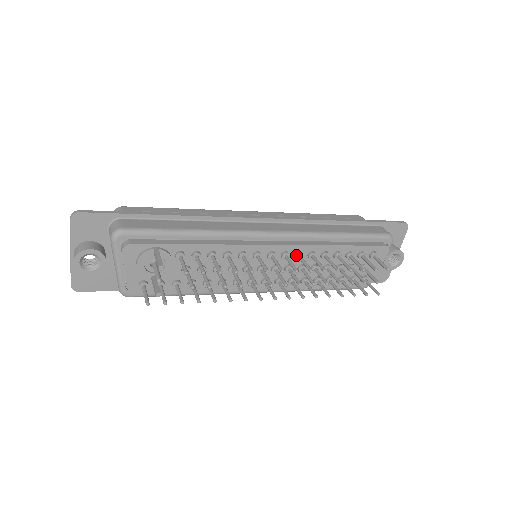
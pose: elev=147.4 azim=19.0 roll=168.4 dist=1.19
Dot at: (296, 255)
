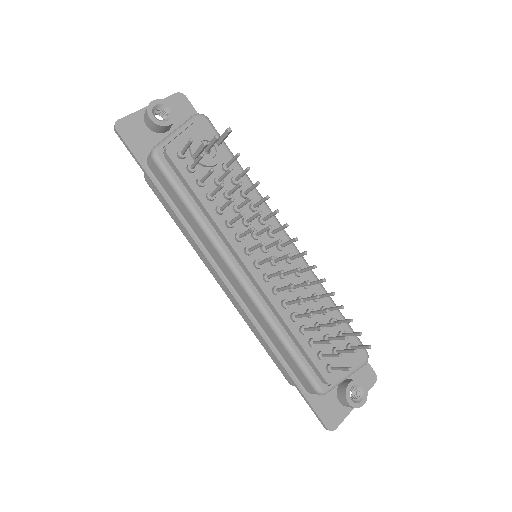
Dot at: (298, 267)
